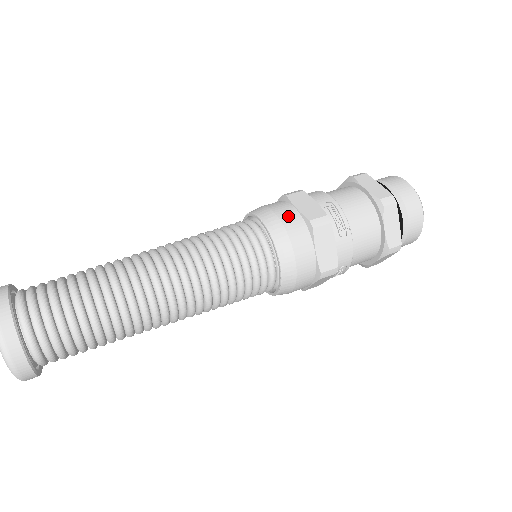
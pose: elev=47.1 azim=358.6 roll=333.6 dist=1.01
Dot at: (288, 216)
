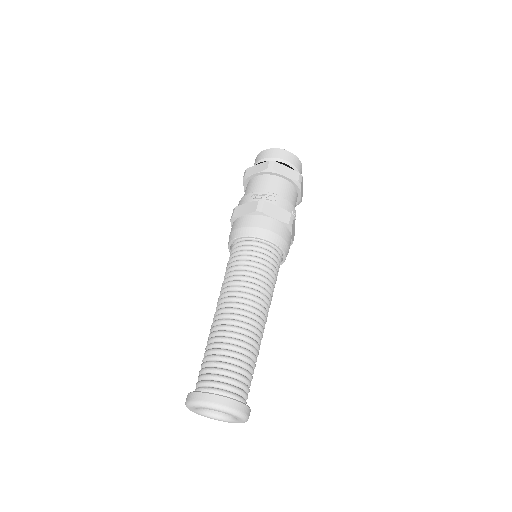
Dot at: (246, 222)
